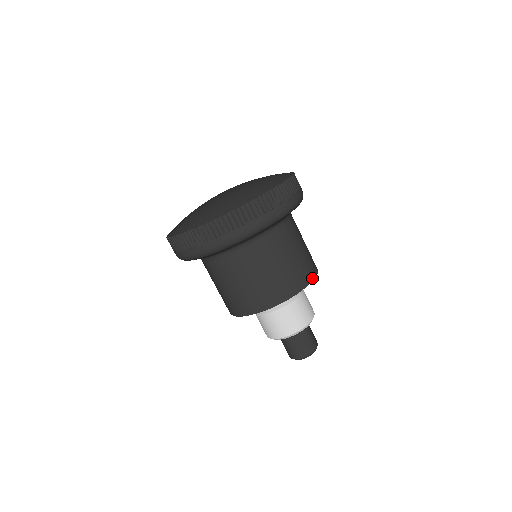
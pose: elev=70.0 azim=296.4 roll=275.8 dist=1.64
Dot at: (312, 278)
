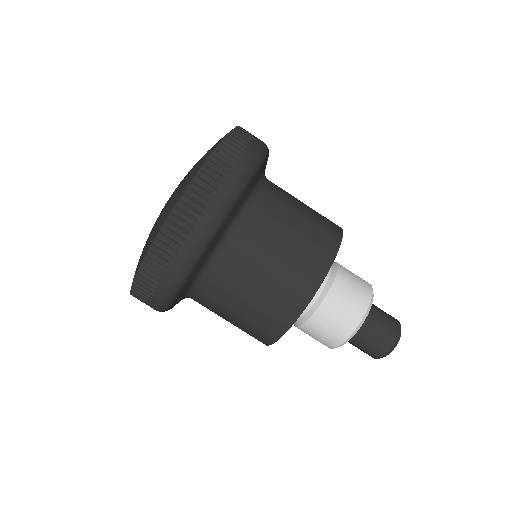
Dot at: (338, 241)
